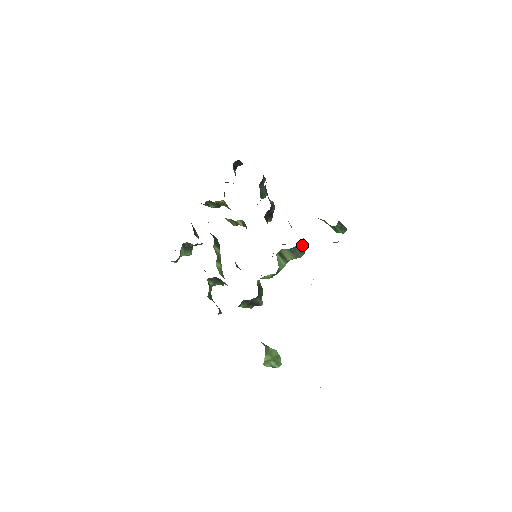
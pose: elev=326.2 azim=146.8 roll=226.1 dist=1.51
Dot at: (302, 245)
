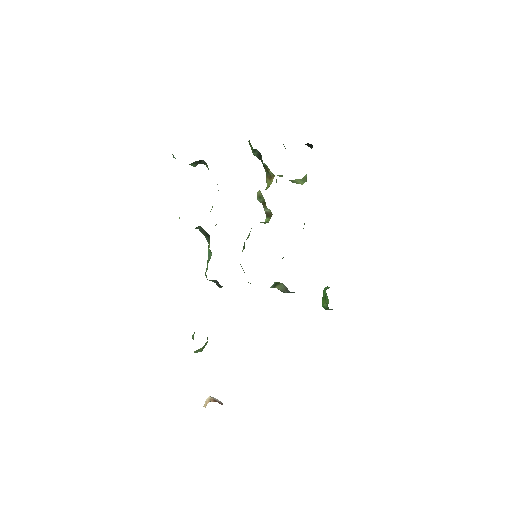
Dot at: occluded
